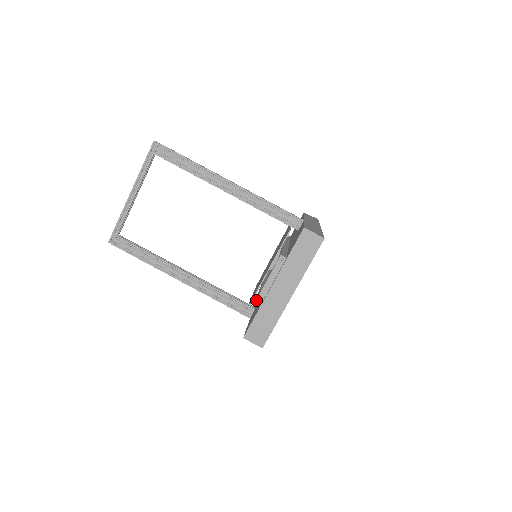
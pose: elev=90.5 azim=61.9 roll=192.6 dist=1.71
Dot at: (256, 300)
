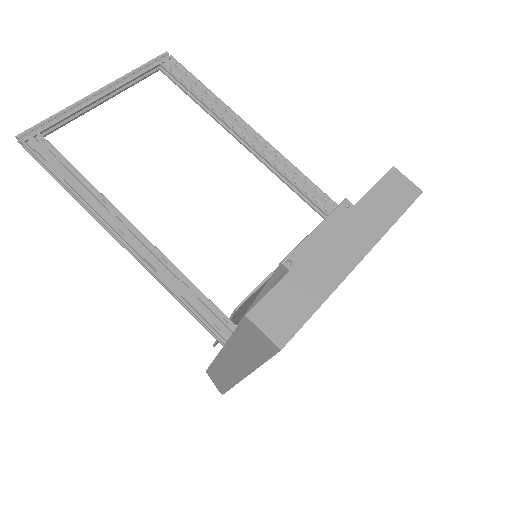
Dot at: (286, 256)
